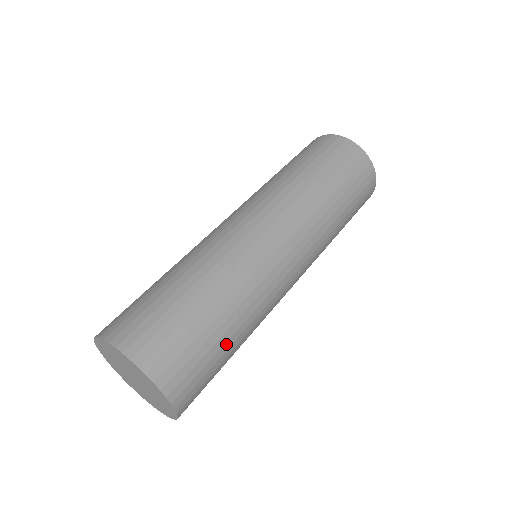
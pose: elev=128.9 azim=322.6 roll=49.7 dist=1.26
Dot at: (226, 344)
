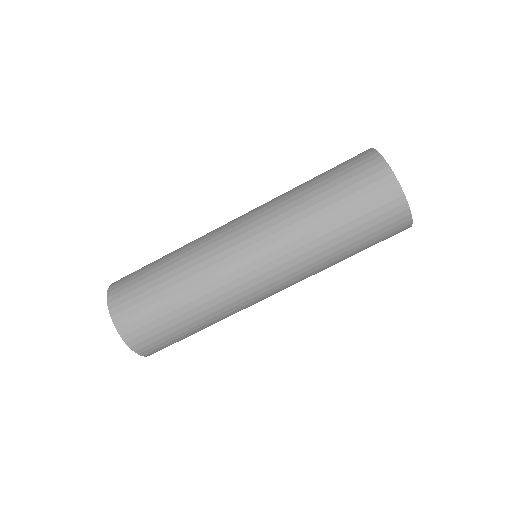
Dot at: occluded
